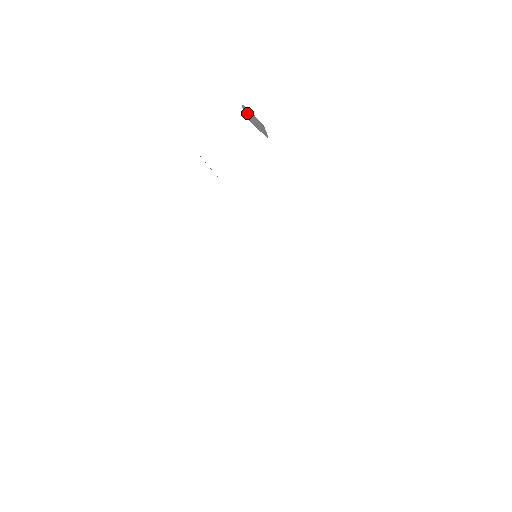
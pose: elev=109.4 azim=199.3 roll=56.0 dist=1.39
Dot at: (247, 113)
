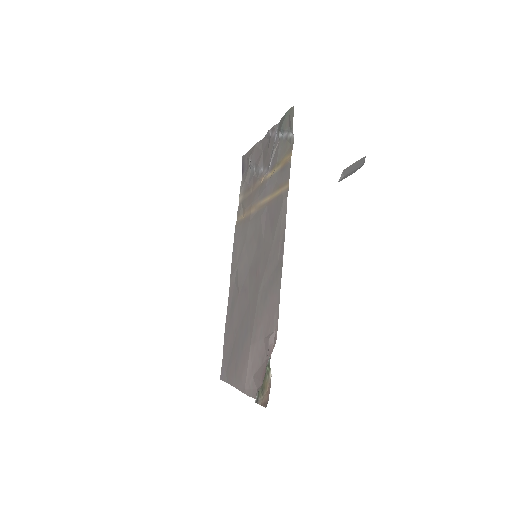
Dot at: (359, 162)
